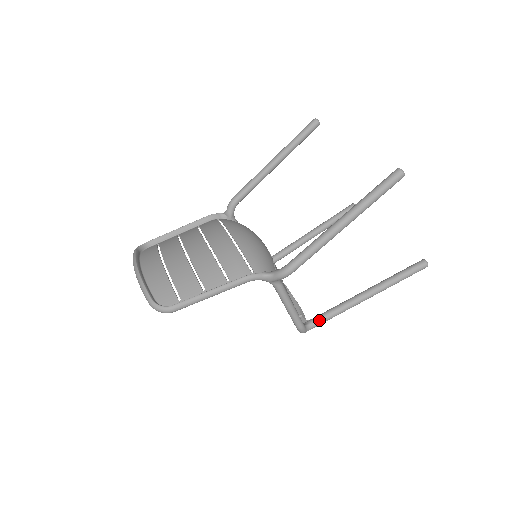
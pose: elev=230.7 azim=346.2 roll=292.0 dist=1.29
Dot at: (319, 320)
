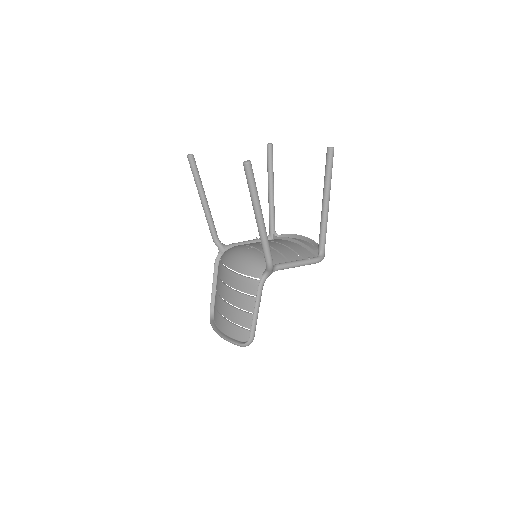
Dot at: (321, 244)
